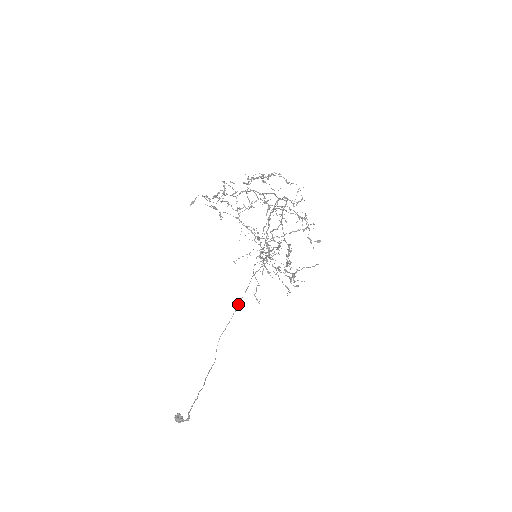
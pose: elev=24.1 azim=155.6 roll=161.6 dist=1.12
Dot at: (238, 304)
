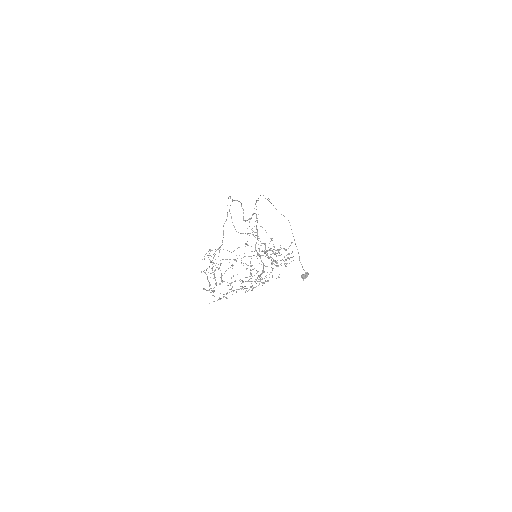
Dot at: occluded
